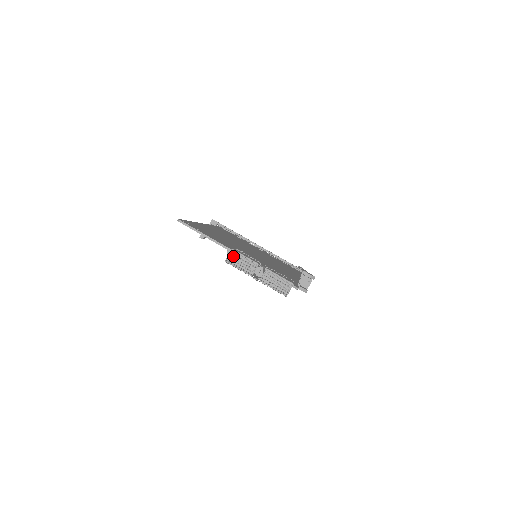
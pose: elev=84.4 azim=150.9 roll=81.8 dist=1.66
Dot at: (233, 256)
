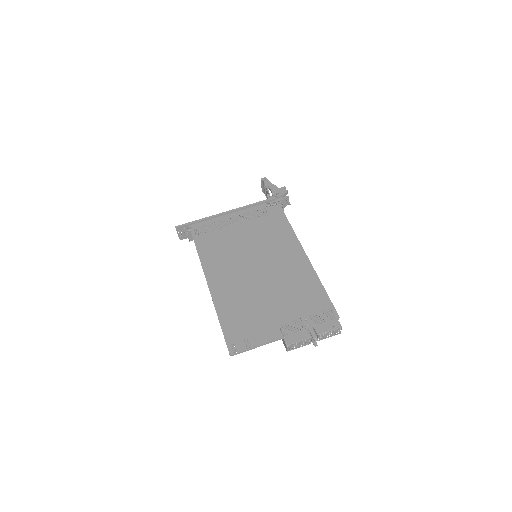
Dot at: (291, 347)
